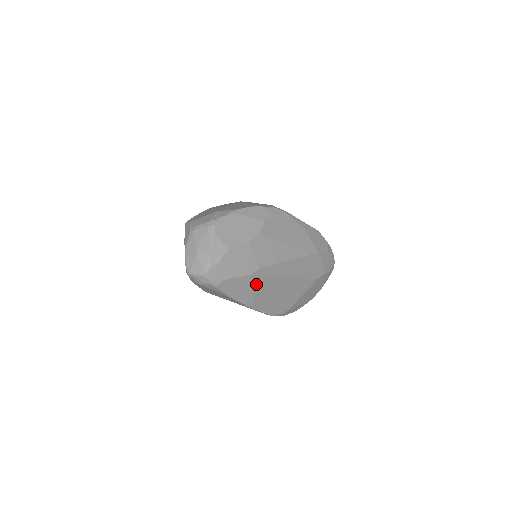
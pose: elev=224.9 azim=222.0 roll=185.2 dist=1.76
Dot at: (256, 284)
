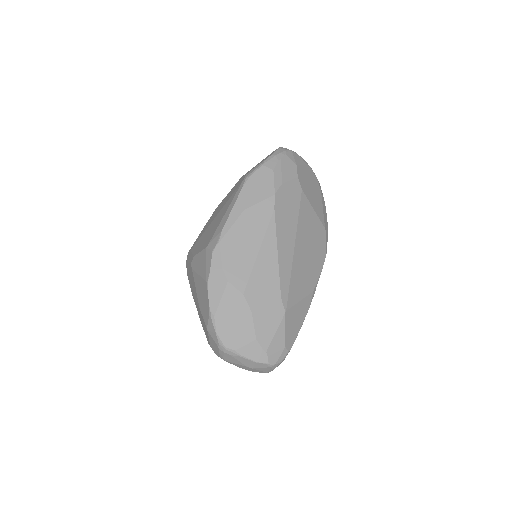
Dot at: (295, 297)
